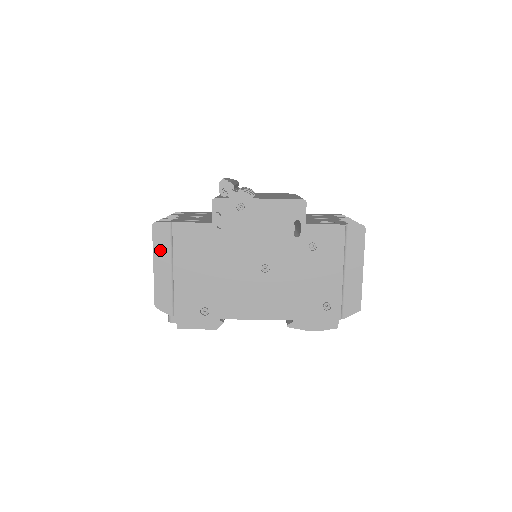
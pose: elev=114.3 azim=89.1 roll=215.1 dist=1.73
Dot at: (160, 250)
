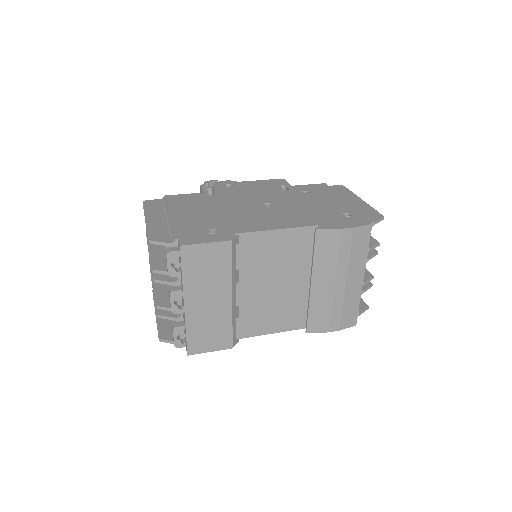
Dot at: (152, 211)
